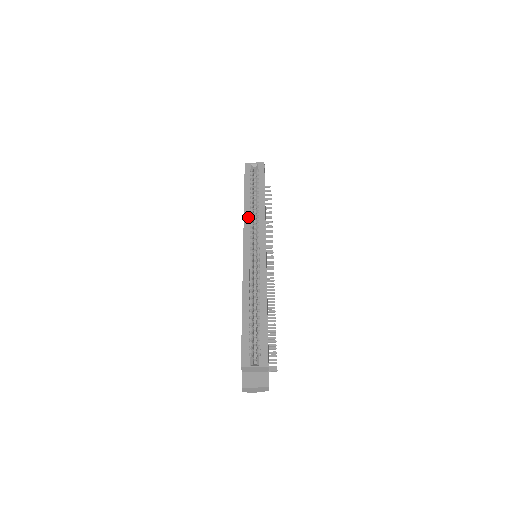
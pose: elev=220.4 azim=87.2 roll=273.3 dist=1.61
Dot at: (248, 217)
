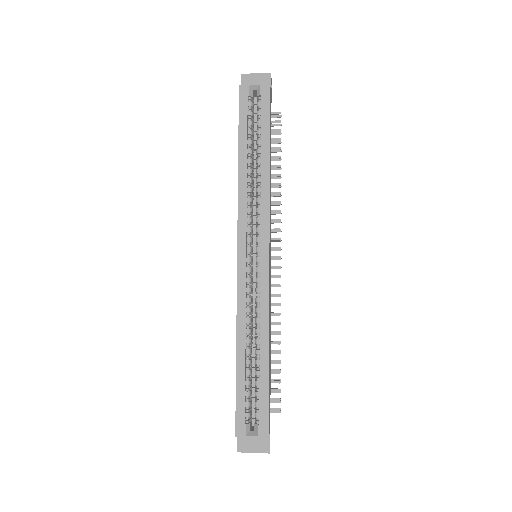
Dot at: (244, 197)
